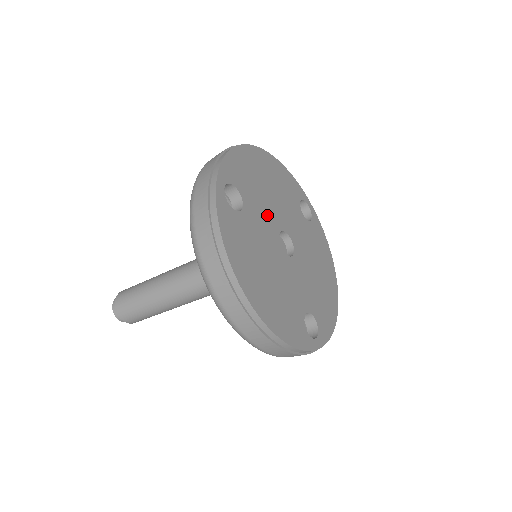
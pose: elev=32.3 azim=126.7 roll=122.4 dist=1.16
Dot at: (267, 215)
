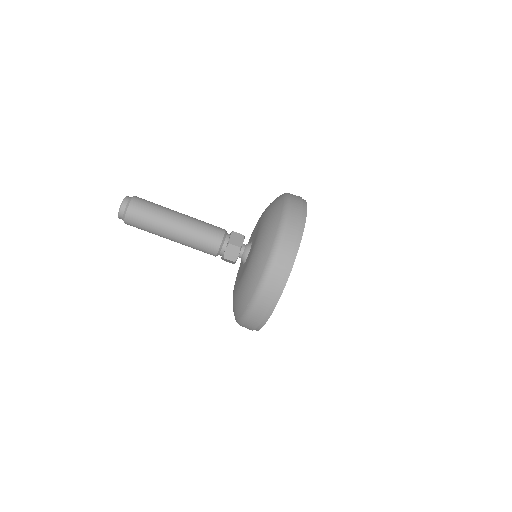
Dot at: occluded
